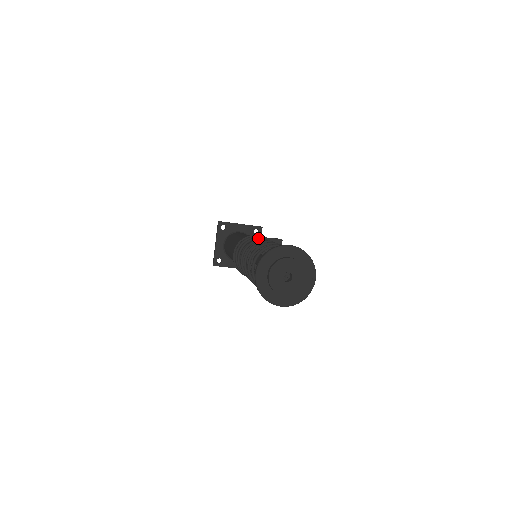
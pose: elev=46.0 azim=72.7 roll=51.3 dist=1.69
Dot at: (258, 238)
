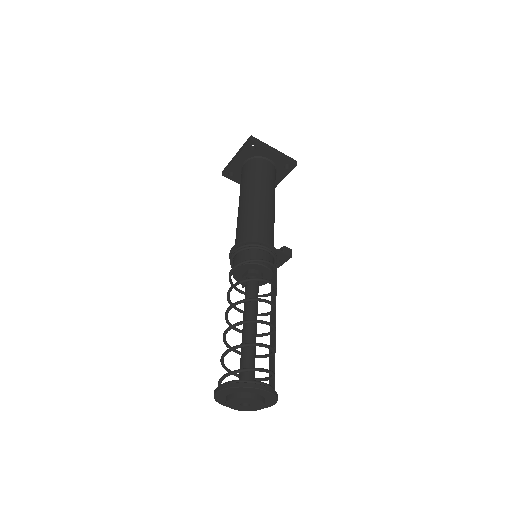
Dot at: (263, 262)
